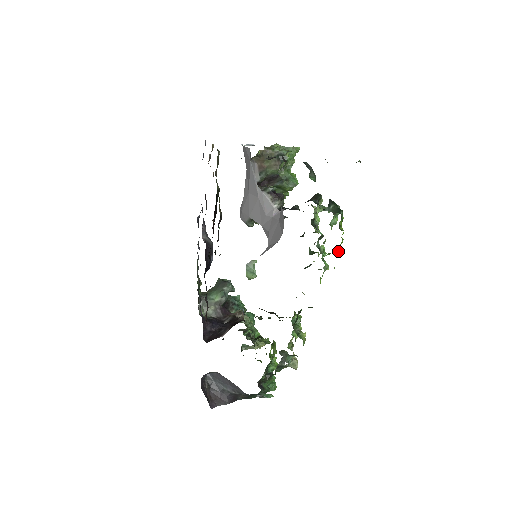
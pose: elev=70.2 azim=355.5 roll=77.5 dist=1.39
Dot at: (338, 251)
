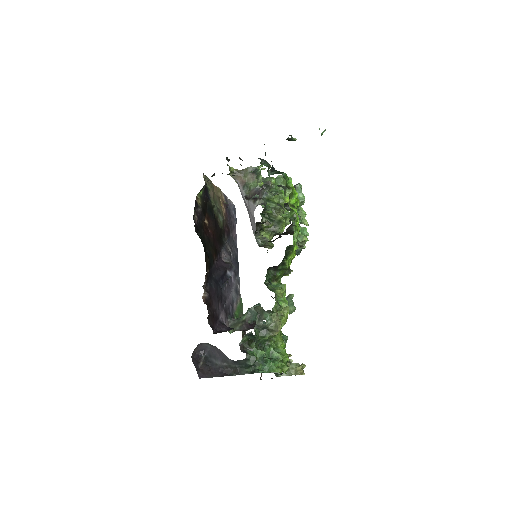
Dot at: (294, 208)
